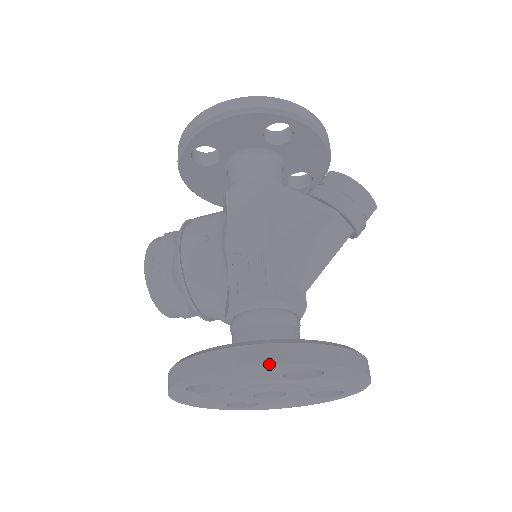
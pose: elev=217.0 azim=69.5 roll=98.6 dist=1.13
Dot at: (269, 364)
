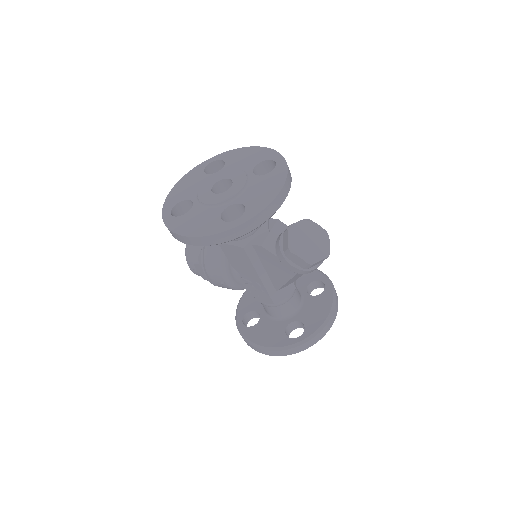
Dot at: occluded
